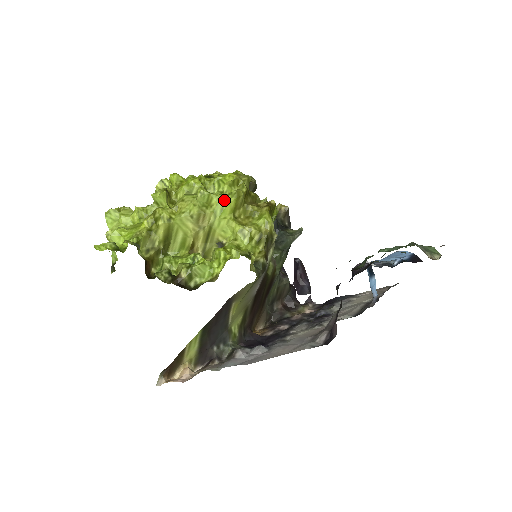
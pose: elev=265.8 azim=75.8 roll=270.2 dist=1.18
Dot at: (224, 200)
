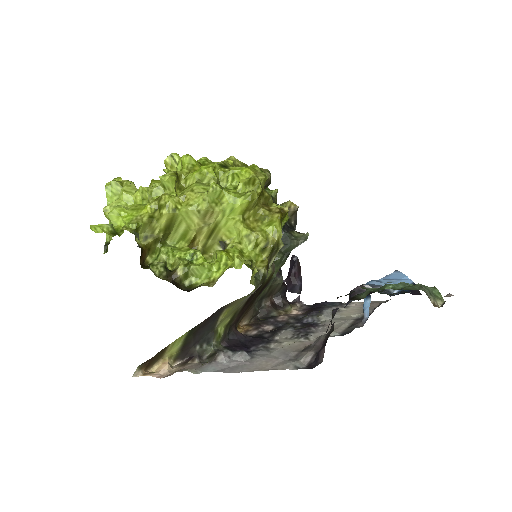
Dot at: (236, 200)
